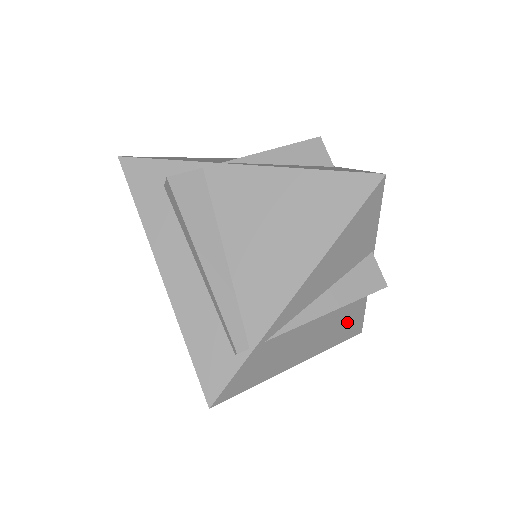
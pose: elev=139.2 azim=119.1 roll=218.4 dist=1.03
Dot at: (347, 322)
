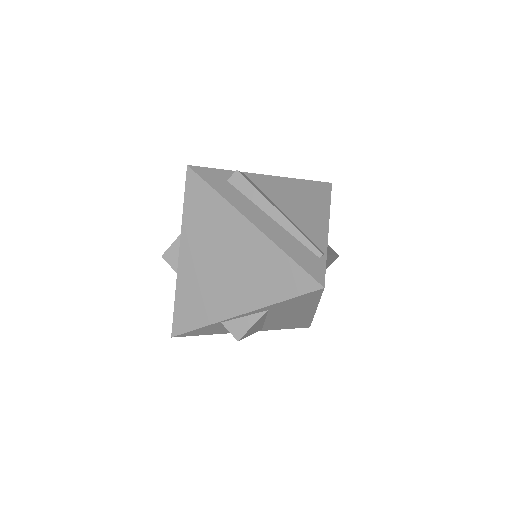
Dot at: occluded
